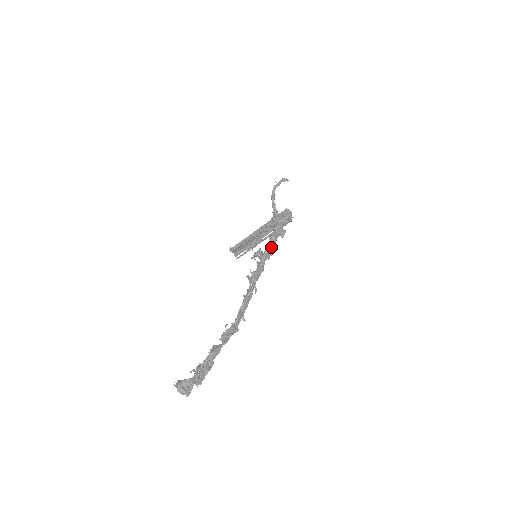
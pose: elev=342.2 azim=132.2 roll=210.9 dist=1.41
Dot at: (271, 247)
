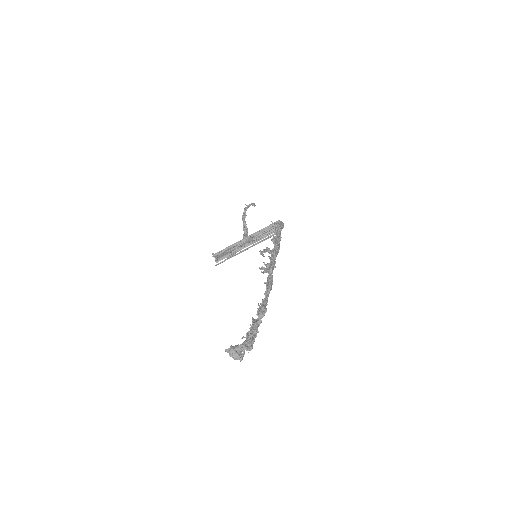
Dot at: (278, 246)
